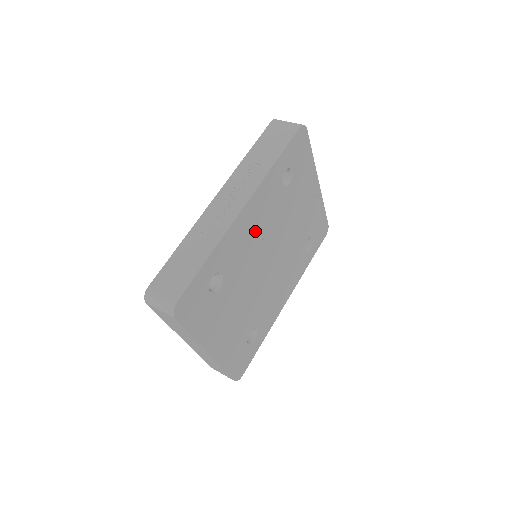
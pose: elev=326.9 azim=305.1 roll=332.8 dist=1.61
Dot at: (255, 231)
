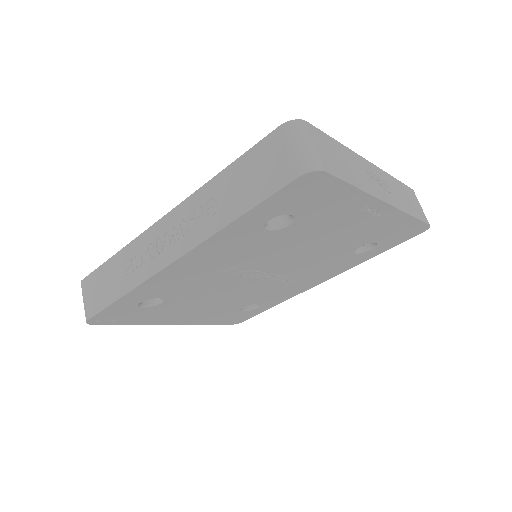
Dot at: (213, 268)
